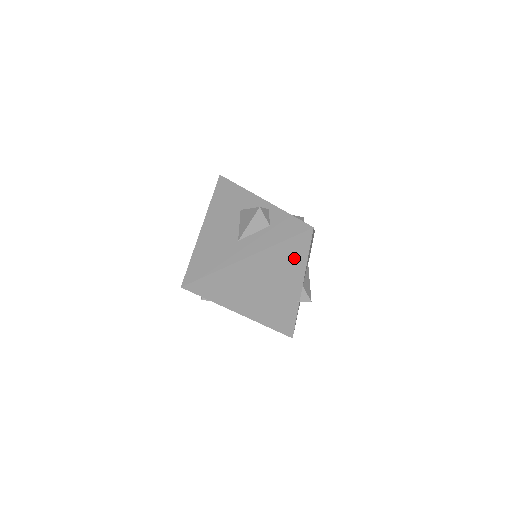
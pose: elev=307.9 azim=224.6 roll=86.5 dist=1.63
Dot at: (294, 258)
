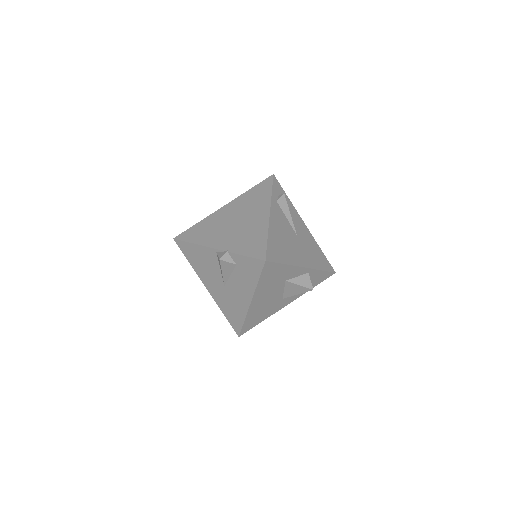
Dot at: occluded
